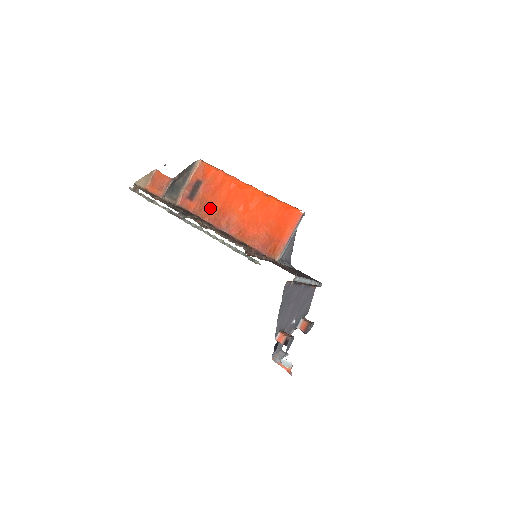
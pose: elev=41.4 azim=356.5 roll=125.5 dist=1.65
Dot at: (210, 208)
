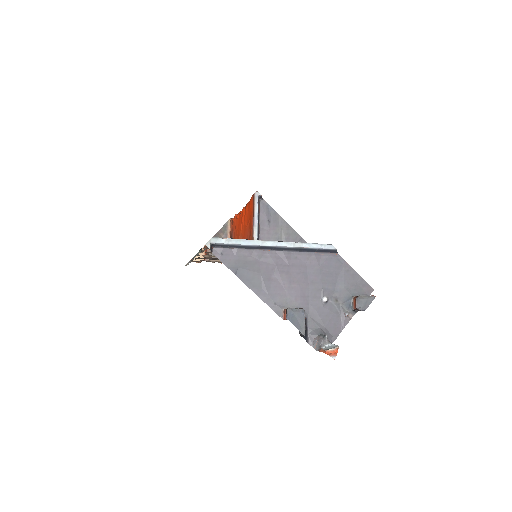
Dot at: occluded
